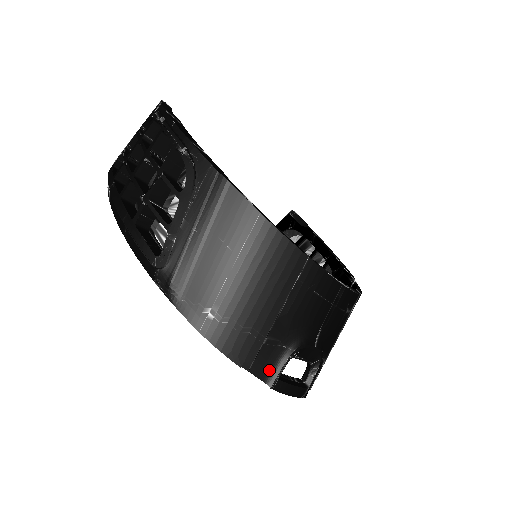
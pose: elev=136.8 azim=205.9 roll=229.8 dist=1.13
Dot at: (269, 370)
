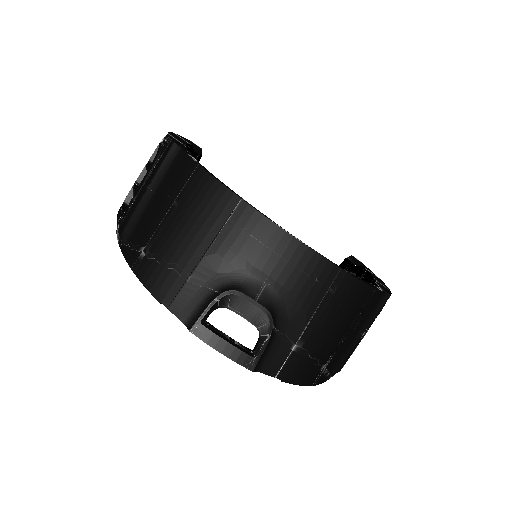
Dot at: (191, 312)
